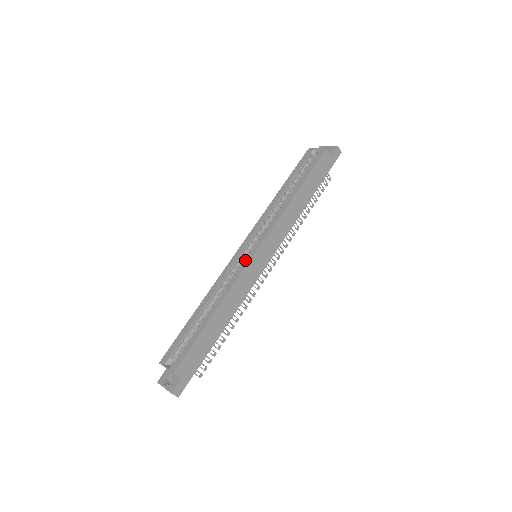
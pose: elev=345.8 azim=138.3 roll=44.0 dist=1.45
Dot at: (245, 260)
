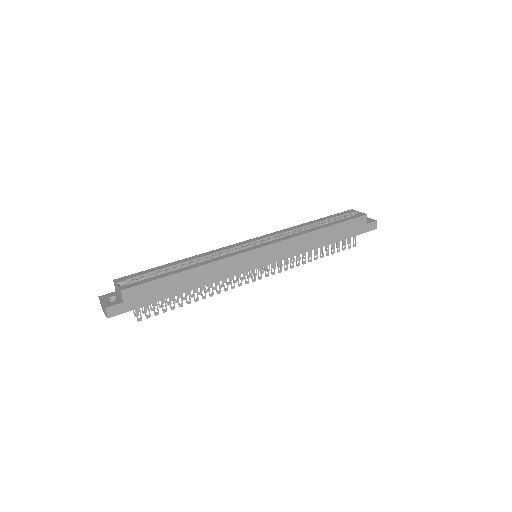
Dot at: (246, 248)
